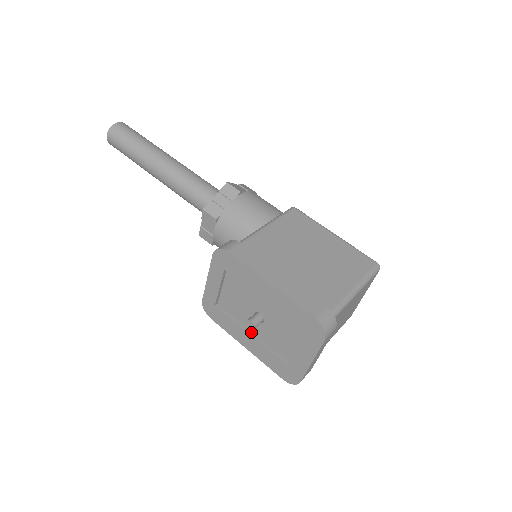
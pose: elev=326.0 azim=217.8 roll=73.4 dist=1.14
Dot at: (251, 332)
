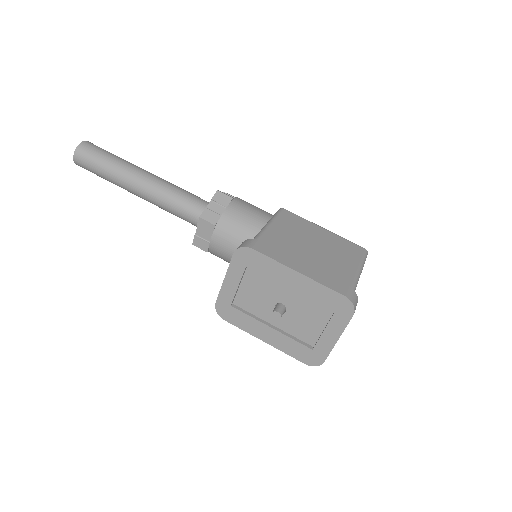
Dot at: (271, 325)
